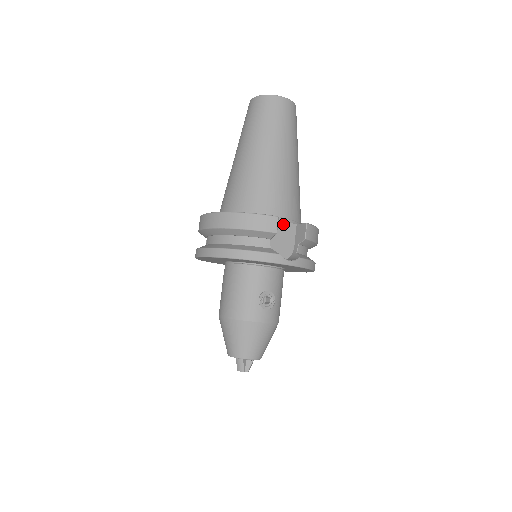
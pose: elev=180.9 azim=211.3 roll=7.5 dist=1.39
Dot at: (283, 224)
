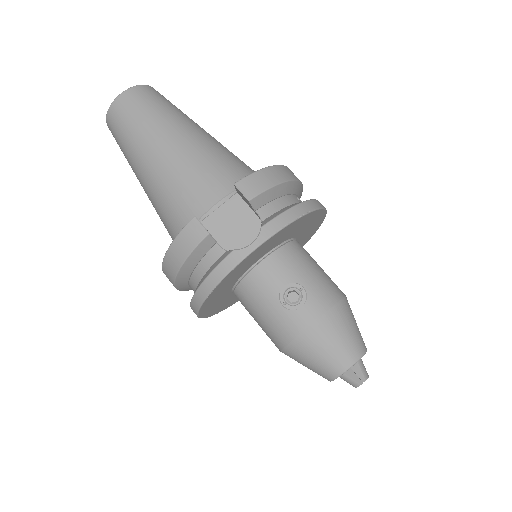
Dot at: (221, 210)
